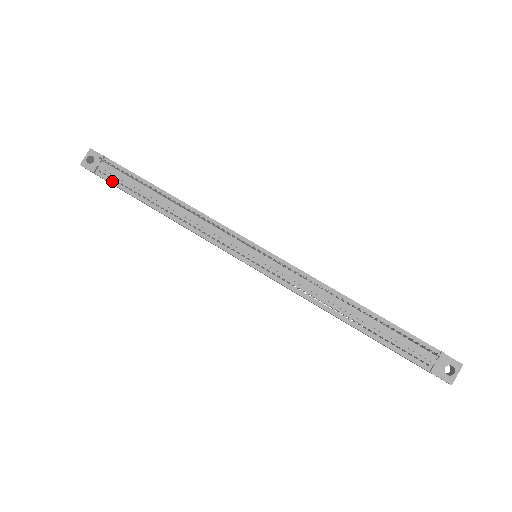
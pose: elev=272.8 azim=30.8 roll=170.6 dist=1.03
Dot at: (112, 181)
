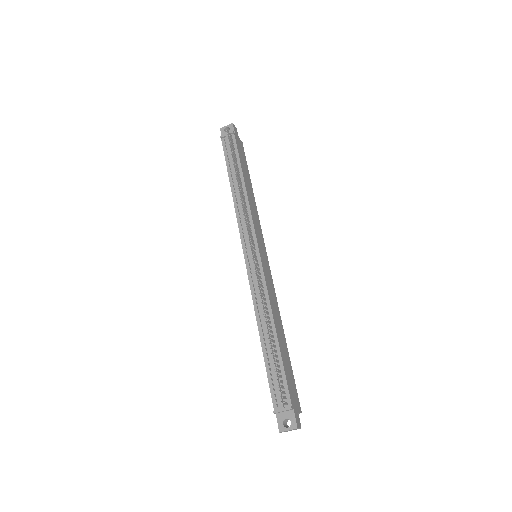
Dot at: (225, 150)
